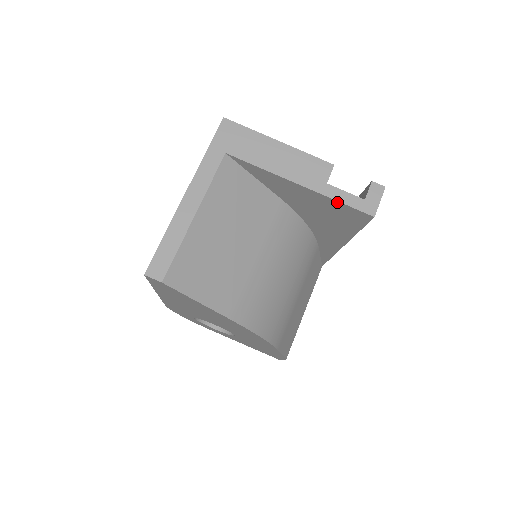
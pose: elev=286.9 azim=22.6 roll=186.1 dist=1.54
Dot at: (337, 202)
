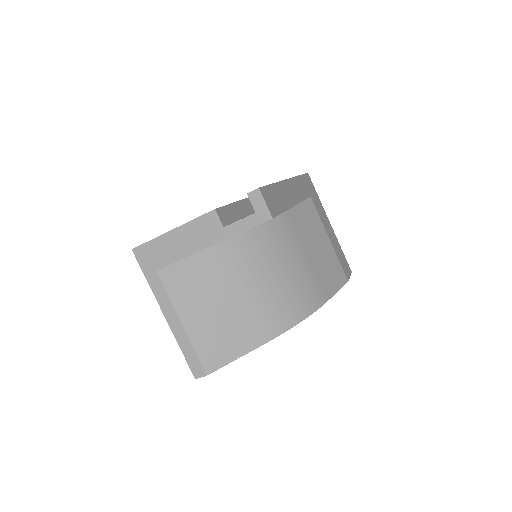
Dot at: occluded
